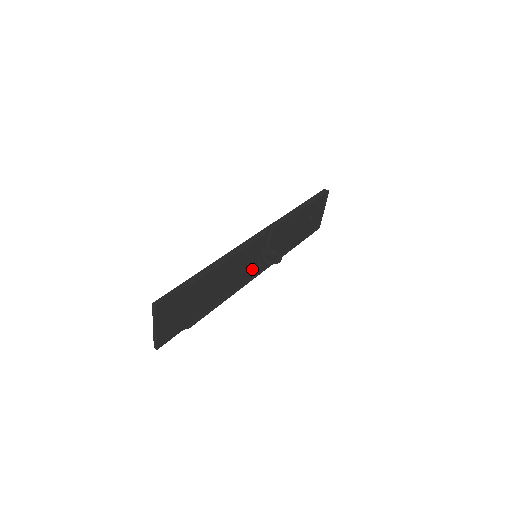
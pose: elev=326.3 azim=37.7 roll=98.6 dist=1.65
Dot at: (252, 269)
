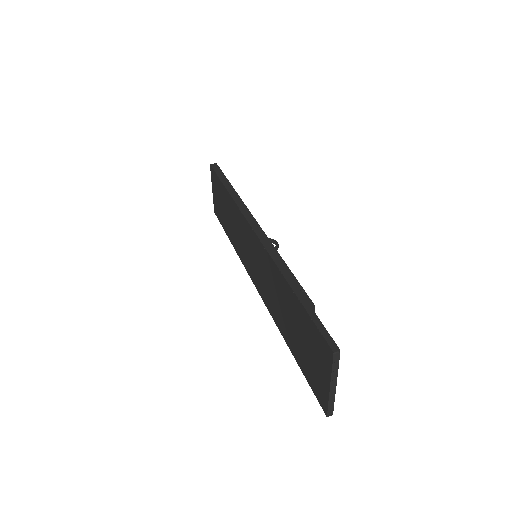
Dot at: occluded
